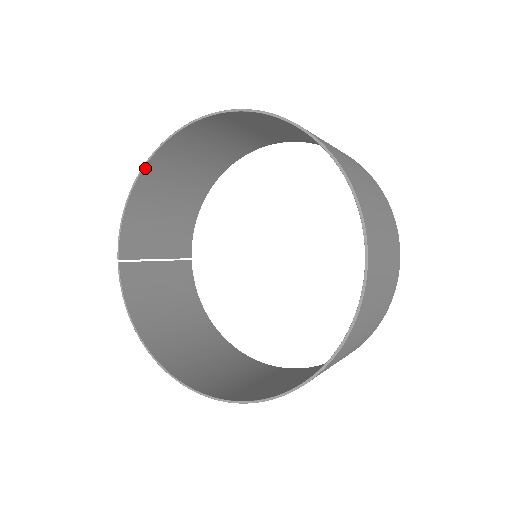
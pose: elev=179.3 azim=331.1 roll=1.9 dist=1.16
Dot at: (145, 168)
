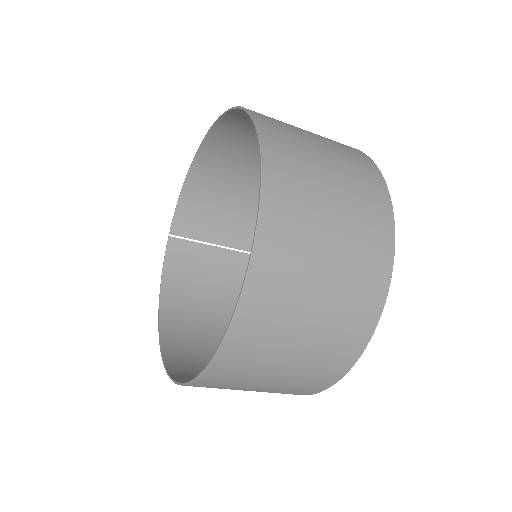
Dot at: (196, 159)
